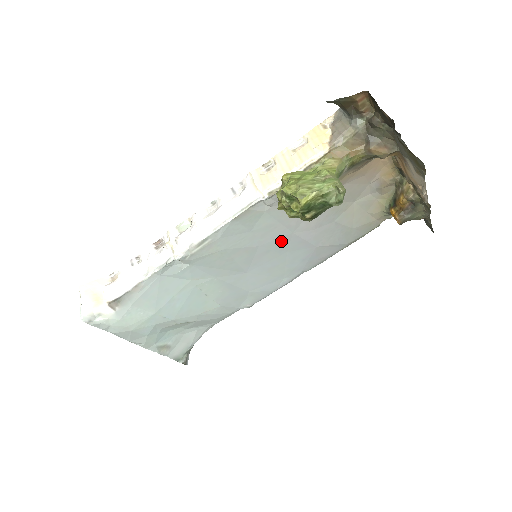
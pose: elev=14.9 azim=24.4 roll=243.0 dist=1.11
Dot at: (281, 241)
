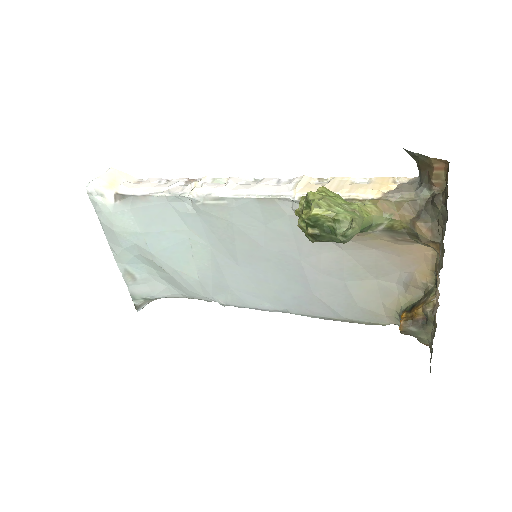
Dot at: (285, 259)
